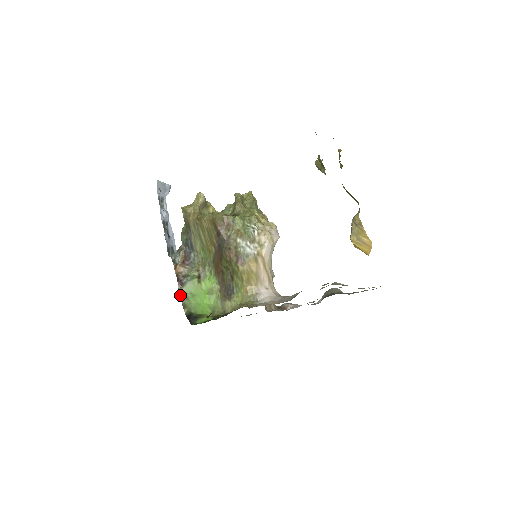
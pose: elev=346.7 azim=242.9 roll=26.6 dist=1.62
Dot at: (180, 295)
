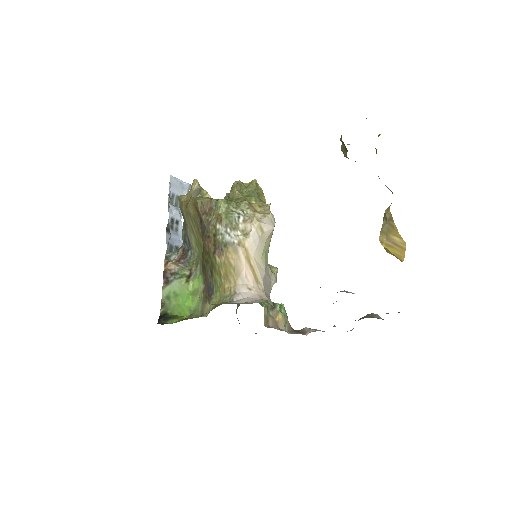
Dot at: (162, 293)
